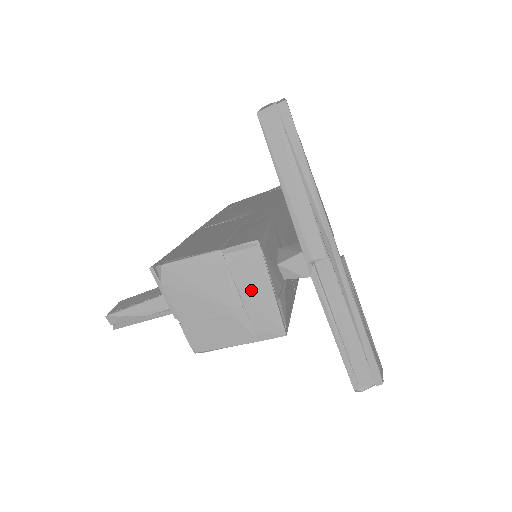
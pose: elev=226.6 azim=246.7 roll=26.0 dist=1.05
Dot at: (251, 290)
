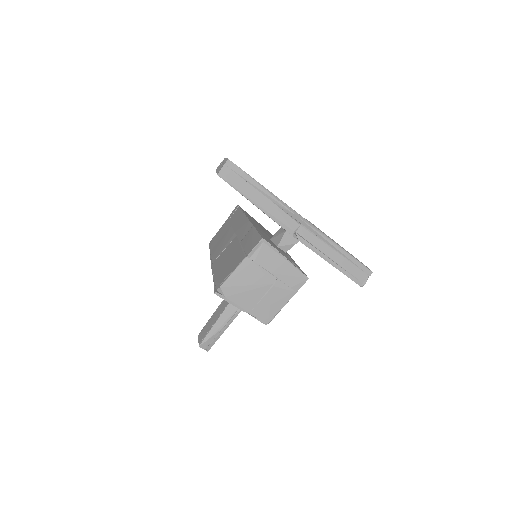
Dot at: (276, 267)
